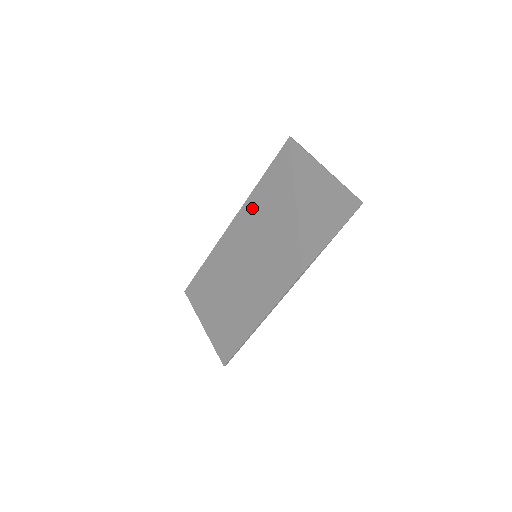
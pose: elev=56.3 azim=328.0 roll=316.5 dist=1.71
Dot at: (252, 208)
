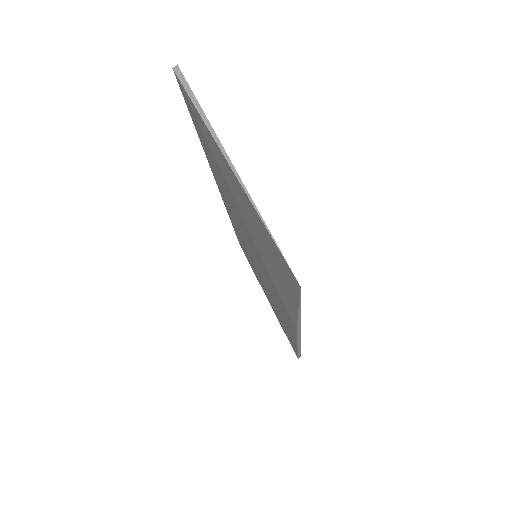
Dot at: (218, 182)
